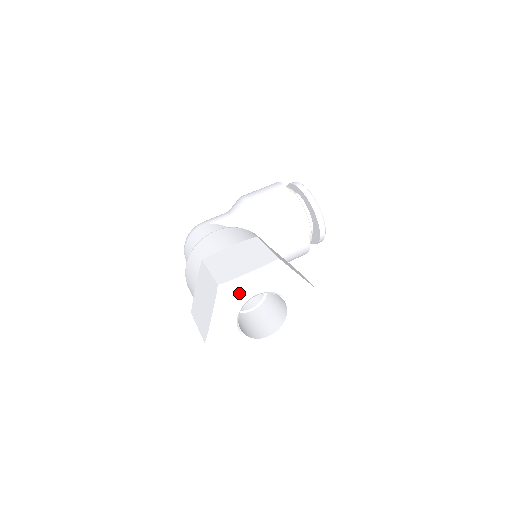
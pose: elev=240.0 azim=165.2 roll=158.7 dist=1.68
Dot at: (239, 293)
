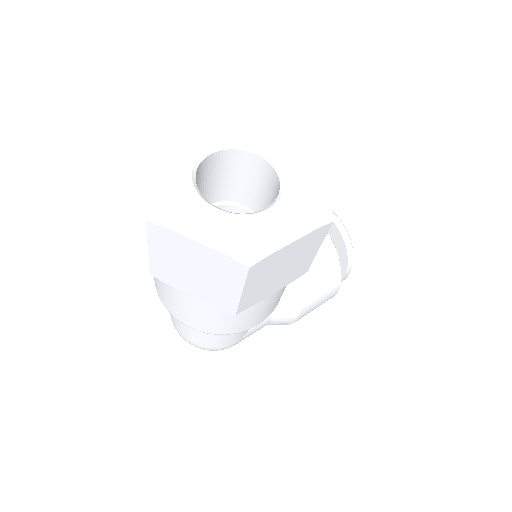
Dot at: (183, 146)
